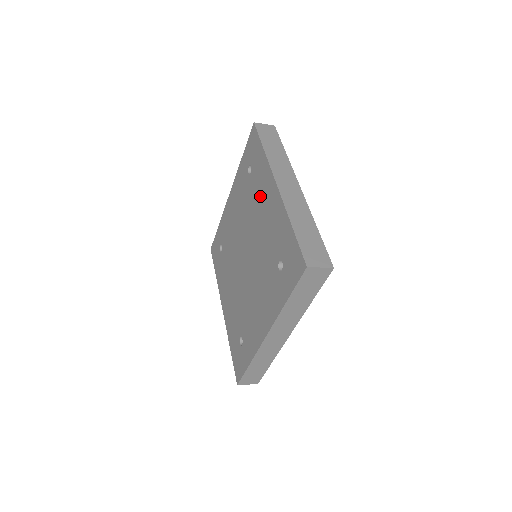
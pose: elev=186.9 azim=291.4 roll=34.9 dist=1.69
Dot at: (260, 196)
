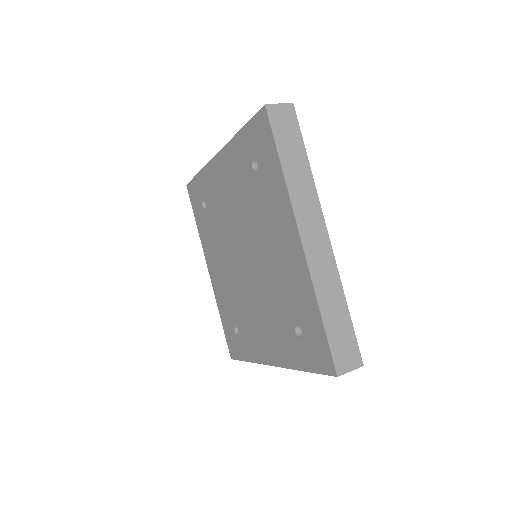
Dot at: (272, 222)
